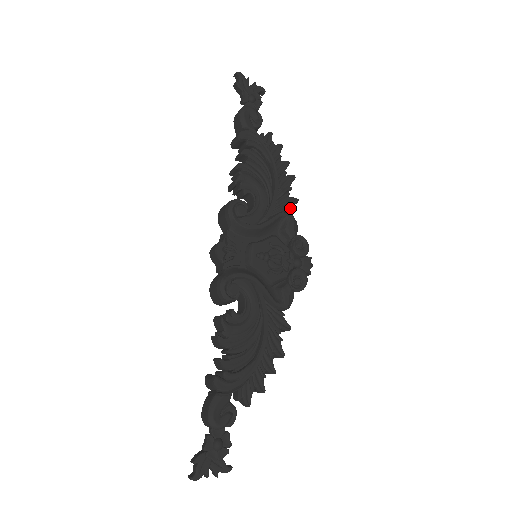
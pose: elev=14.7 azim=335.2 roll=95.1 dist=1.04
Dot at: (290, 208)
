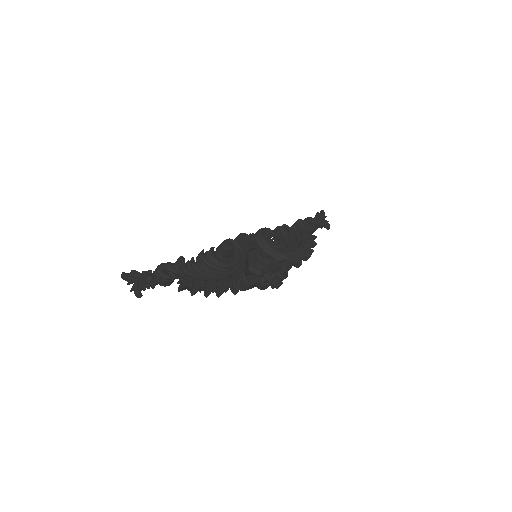
Dot at: (294, 261)
